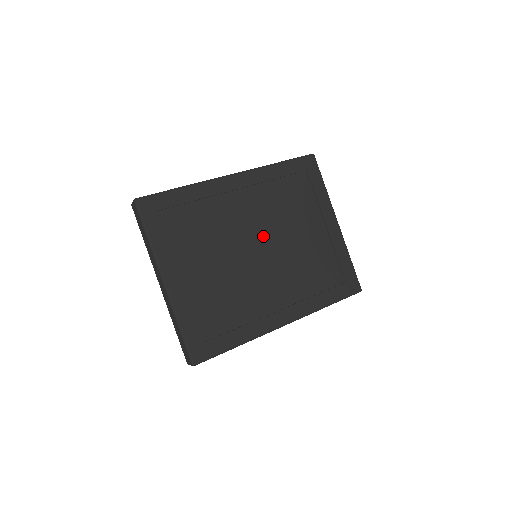
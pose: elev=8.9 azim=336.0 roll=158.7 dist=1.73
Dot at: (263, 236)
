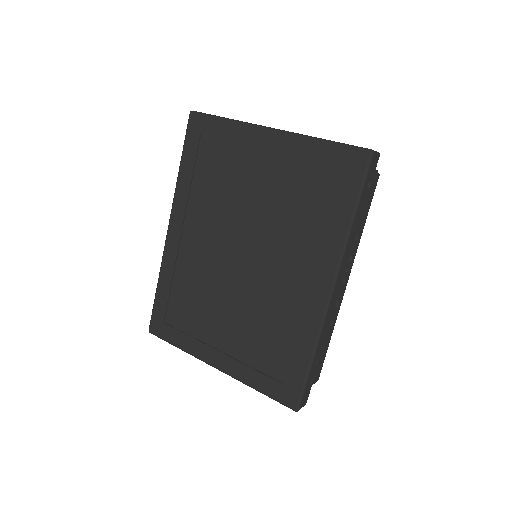
Dot at: (233, 241)
